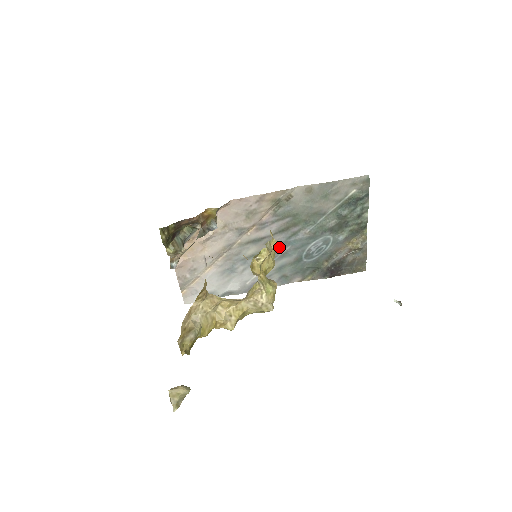
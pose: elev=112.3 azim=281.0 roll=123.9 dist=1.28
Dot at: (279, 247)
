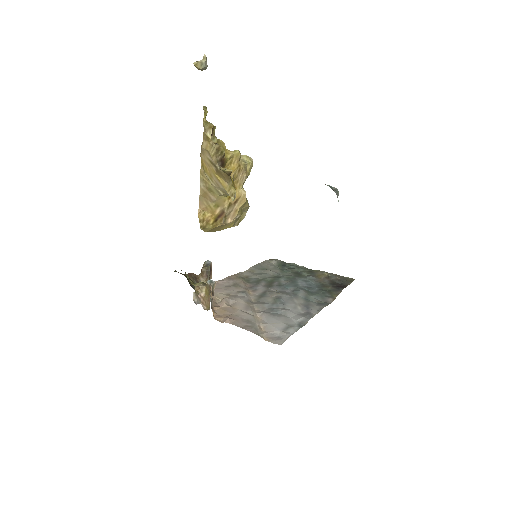
Dot at: (283, 292)
